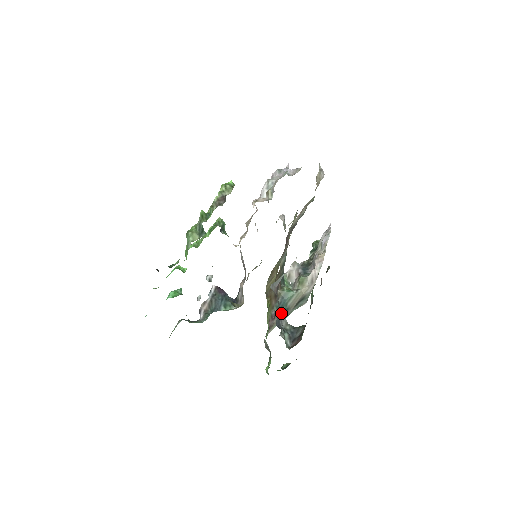
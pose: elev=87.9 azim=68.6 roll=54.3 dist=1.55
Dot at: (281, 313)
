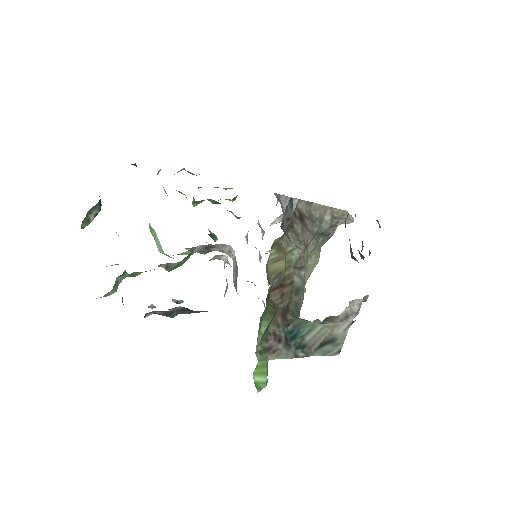
Dot at: (292, 345)
